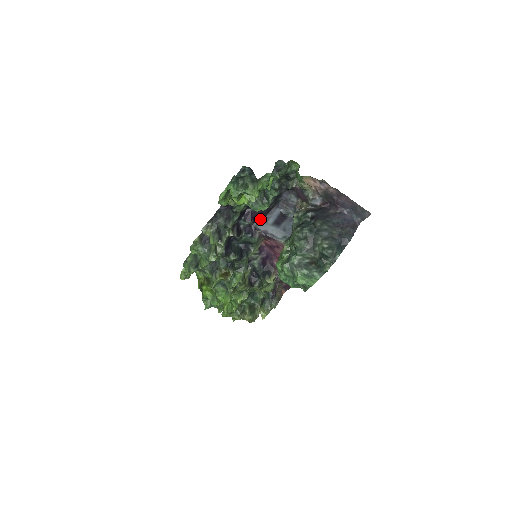
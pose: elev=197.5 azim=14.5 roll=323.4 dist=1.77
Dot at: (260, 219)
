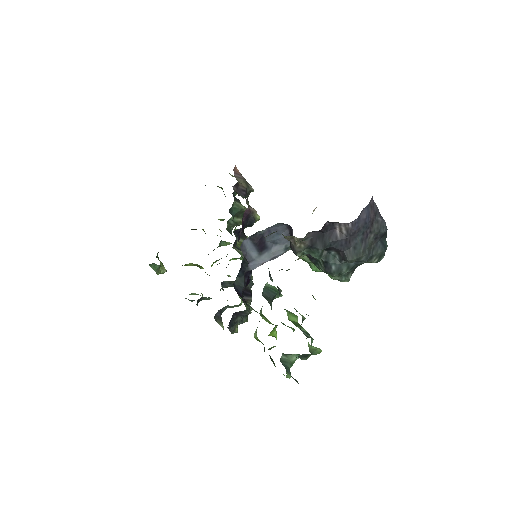
Dot at: (247, 268)
